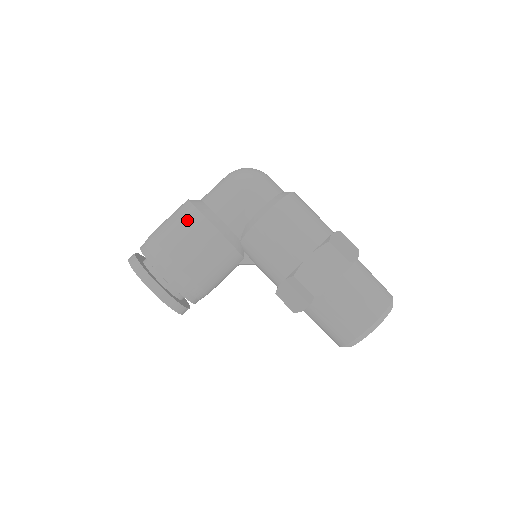
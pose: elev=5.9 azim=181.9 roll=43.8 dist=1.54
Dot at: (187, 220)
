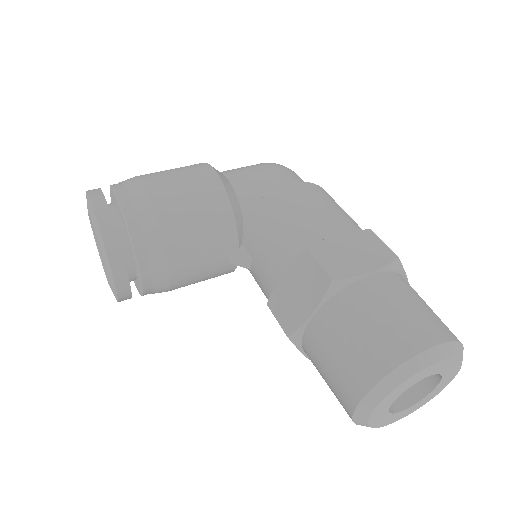
Dot at: (187, 166)
